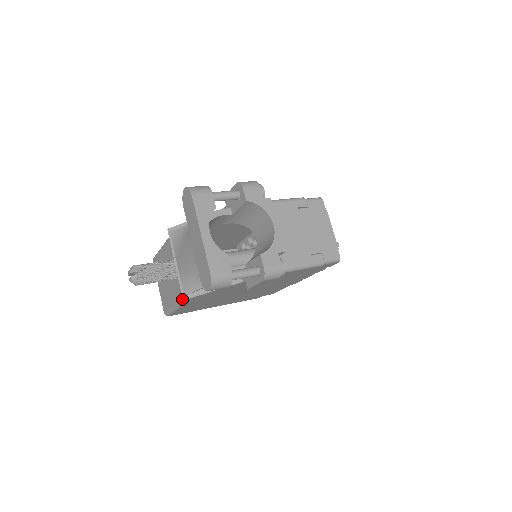
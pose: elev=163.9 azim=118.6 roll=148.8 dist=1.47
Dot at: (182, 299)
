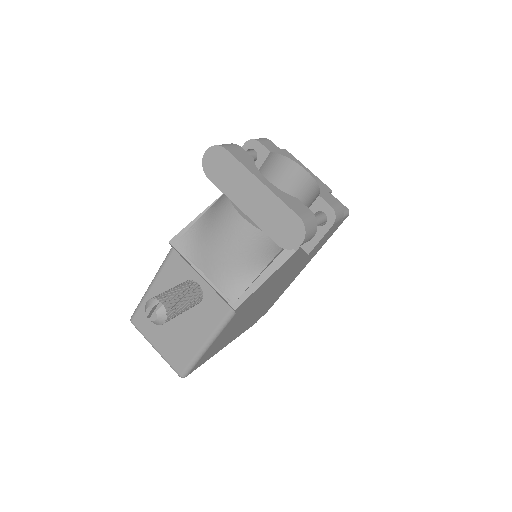
Dot at: (222, 319)
